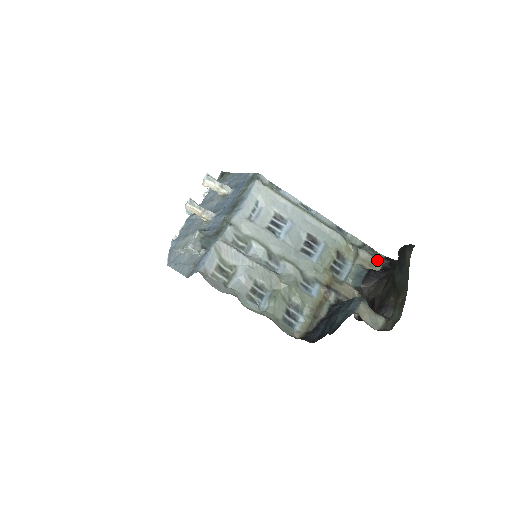
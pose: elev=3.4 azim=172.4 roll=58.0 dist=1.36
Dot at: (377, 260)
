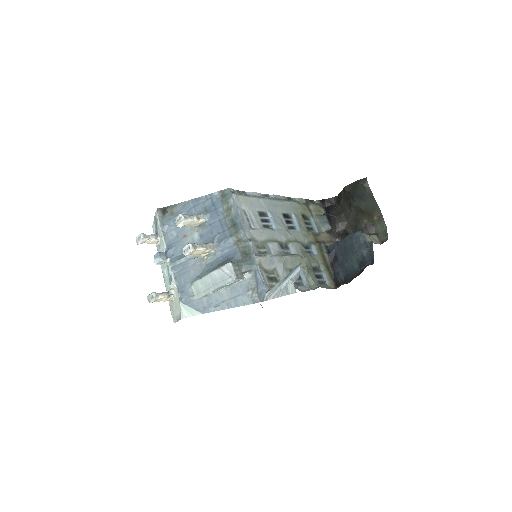
Dot at: (319, 206)
